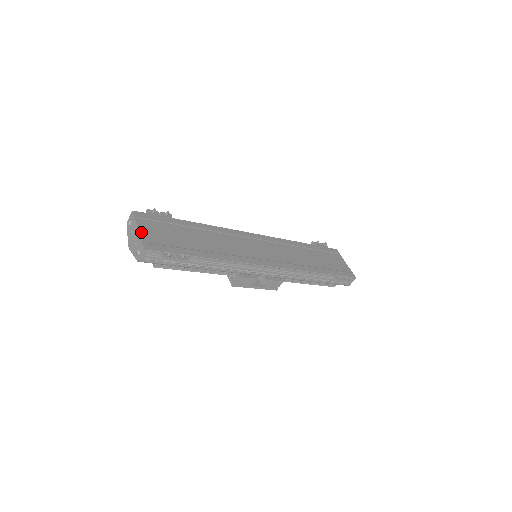
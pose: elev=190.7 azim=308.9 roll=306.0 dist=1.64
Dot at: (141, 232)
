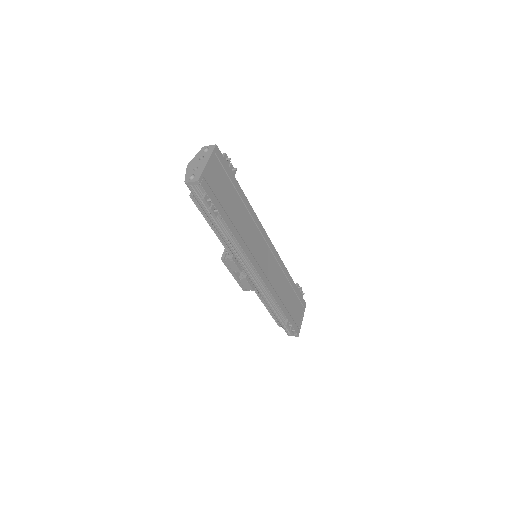
Dot at: (207, 166)
